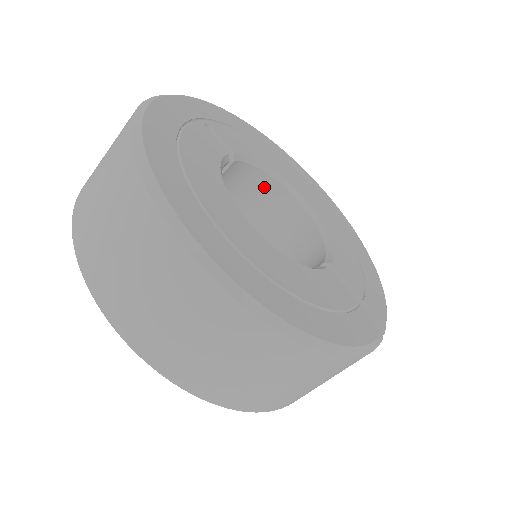
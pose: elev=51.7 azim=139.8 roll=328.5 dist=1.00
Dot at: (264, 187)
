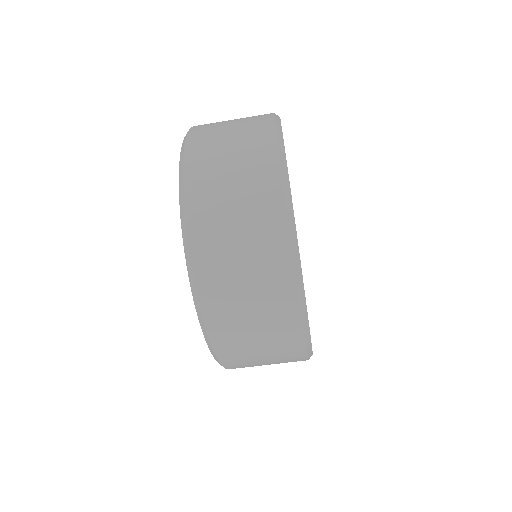
Dot at: occluded
